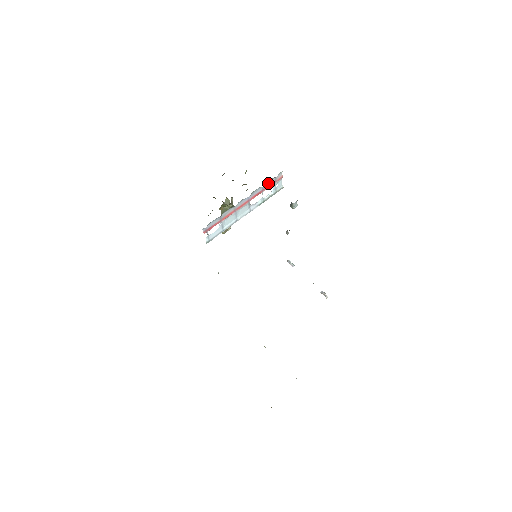
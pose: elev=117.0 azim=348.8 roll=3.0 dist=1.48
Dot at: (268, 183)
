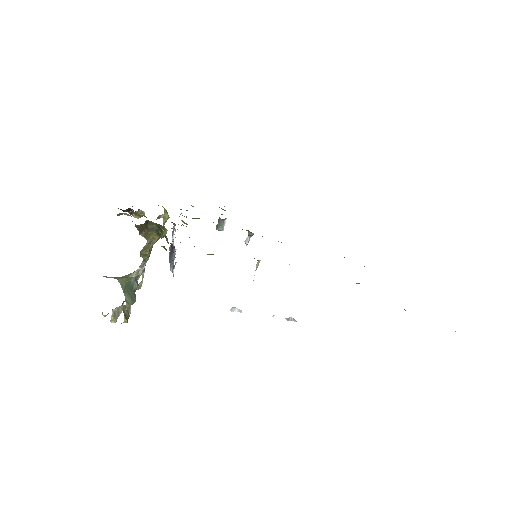
Dot at: occluded
